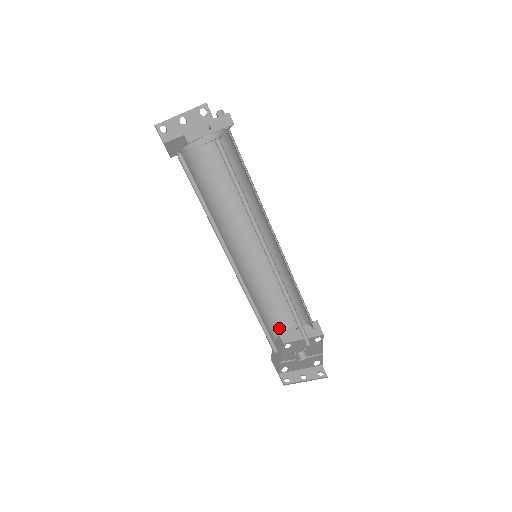
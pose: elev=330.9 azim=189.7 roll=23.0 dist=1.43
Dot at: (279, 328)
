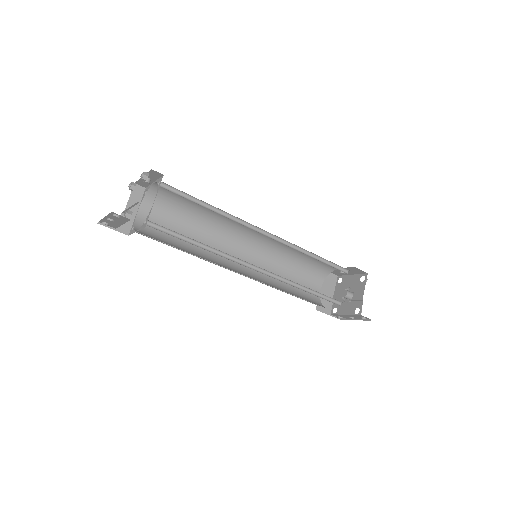
Dot at: (323, 274)
